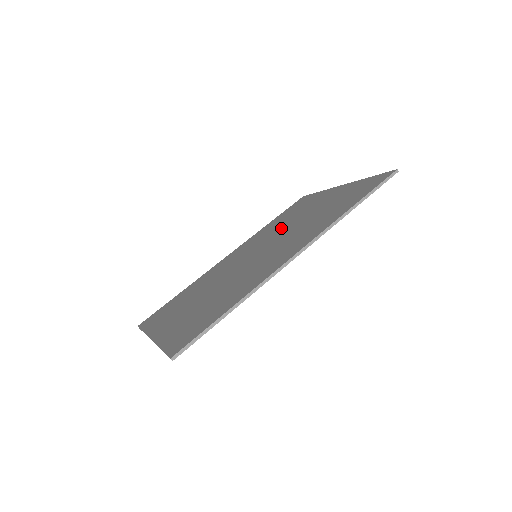
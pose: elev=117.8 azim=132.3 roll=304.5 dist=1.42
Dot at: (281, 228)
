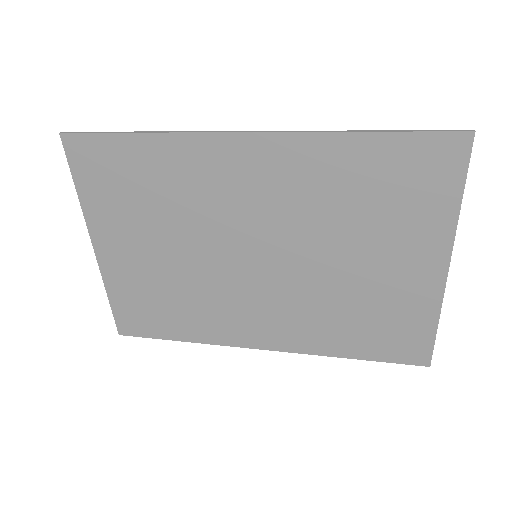
Dot at: (324, 282)
